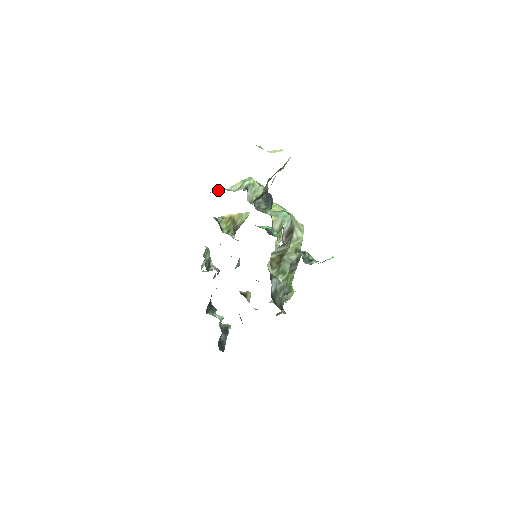
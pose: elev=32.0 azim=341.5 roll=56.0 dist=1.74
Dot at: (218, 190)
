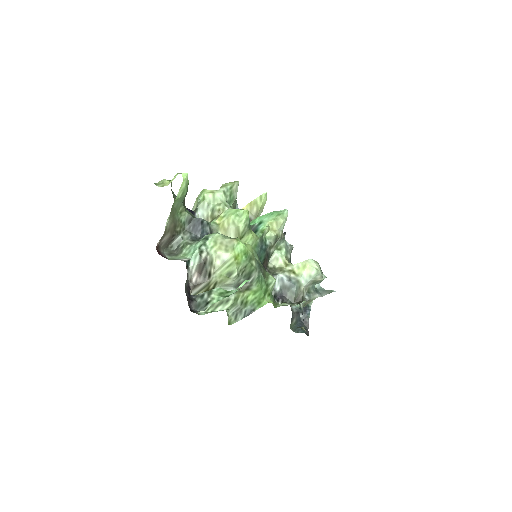
Dot at: occluded
